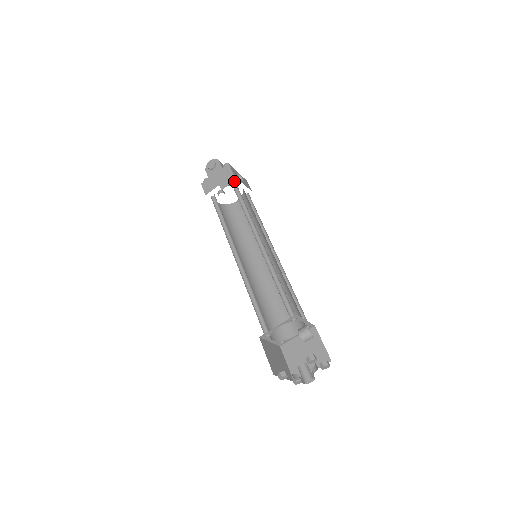
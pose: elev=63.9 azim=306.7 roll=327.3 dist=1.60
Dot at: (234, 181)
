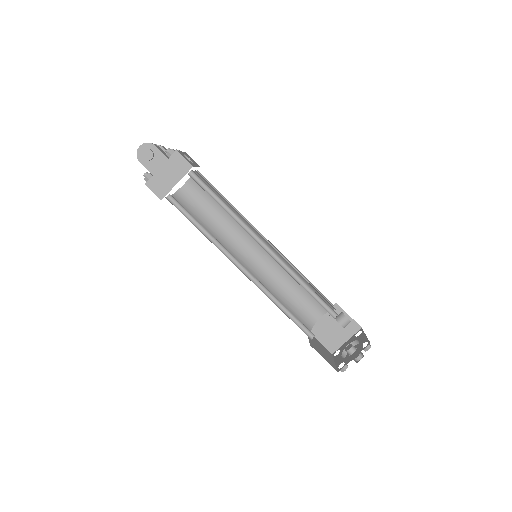
Dot at: (191, 172)
